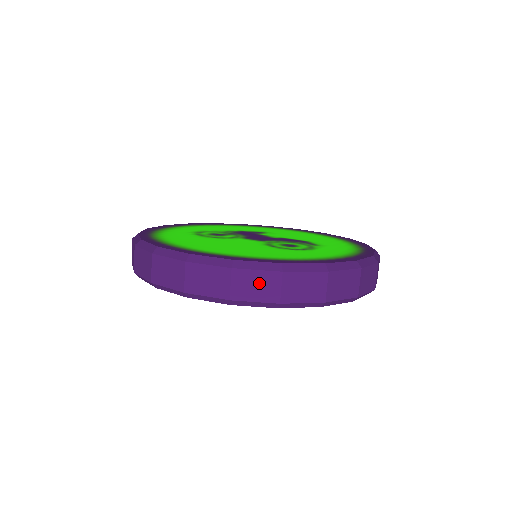
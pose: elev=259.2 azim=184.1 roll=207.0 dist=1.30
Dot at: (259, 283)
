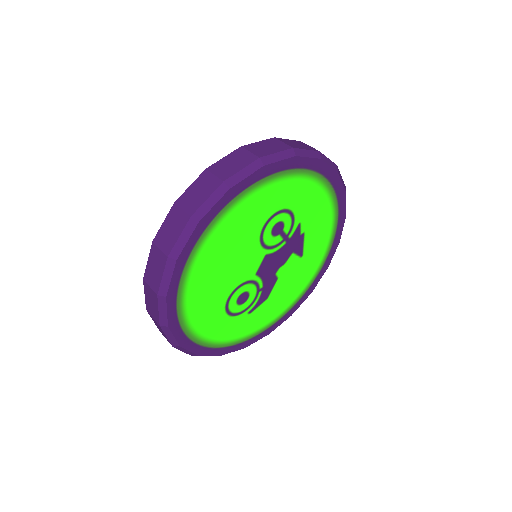
Dot at: (199, 189)
